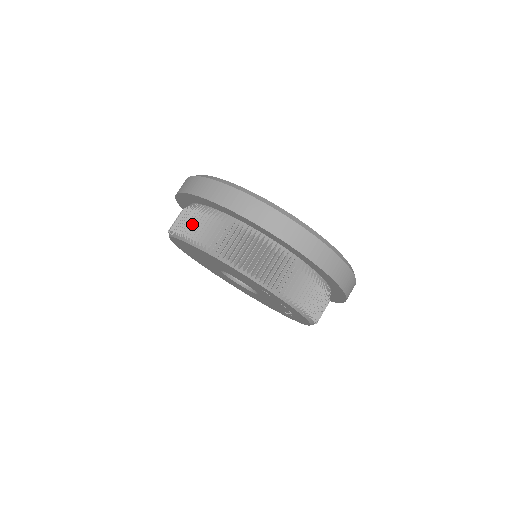
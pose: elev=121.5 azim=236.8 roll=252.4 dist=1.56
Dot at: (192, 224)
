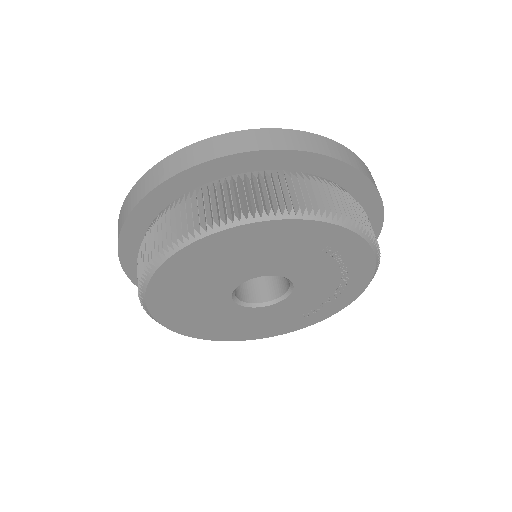
Dot at: (194, 214)
